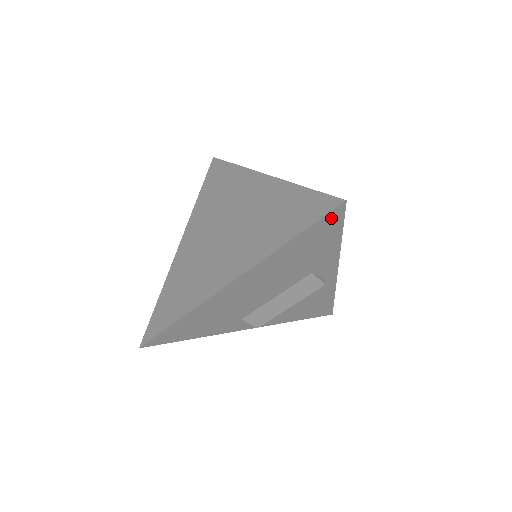
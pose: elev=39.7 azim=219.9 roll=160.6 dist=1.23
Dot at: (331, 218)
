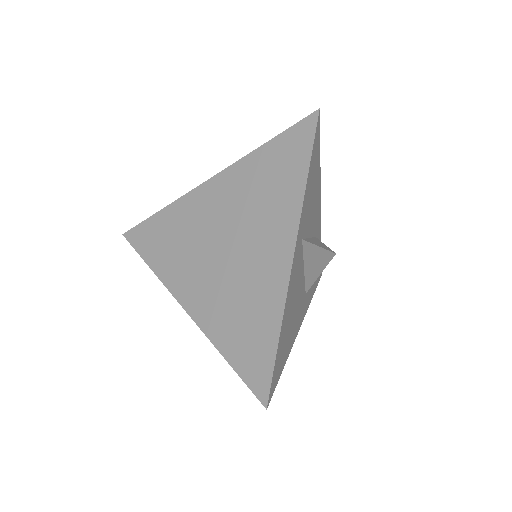
Dot at: occluded
